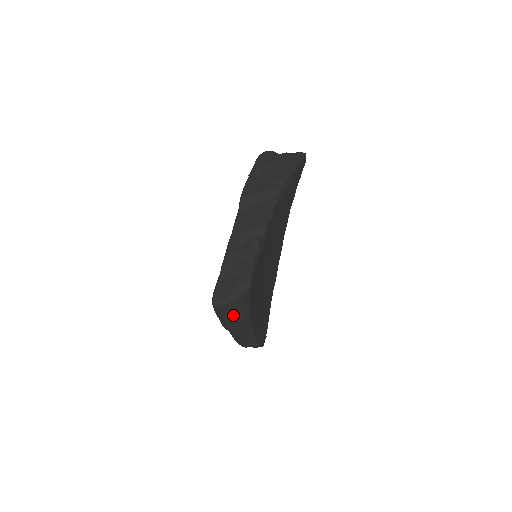
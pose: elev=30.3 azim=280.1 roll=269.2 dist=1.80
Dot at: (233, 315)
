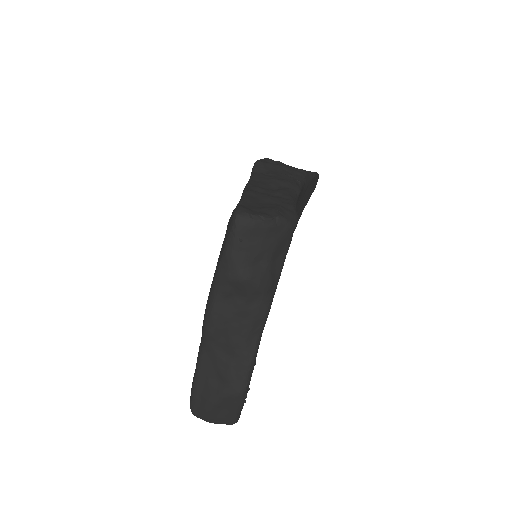
Dot at: (256, 265)
